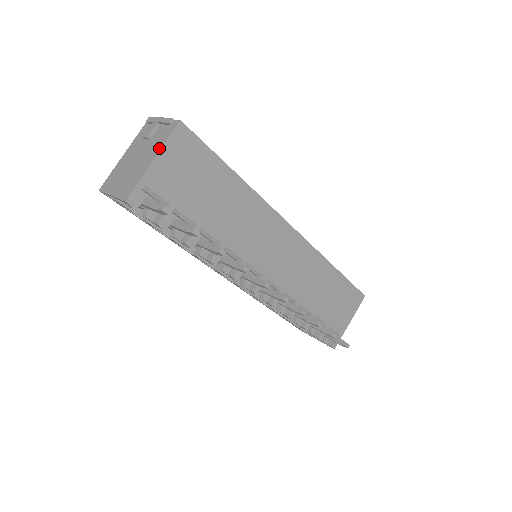
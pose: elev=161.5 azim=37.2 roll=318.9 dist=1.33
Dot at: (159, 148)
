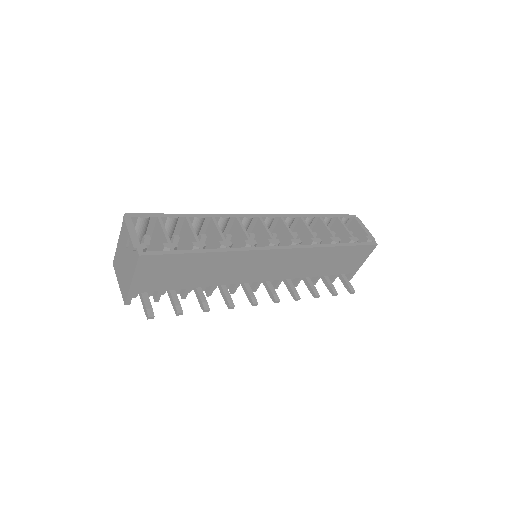
Dot at: (132, 272)
